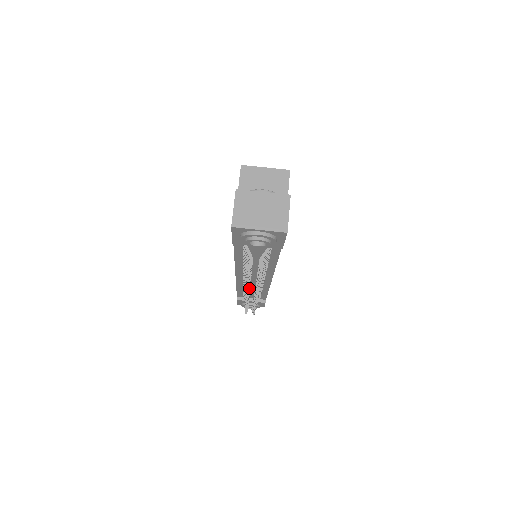
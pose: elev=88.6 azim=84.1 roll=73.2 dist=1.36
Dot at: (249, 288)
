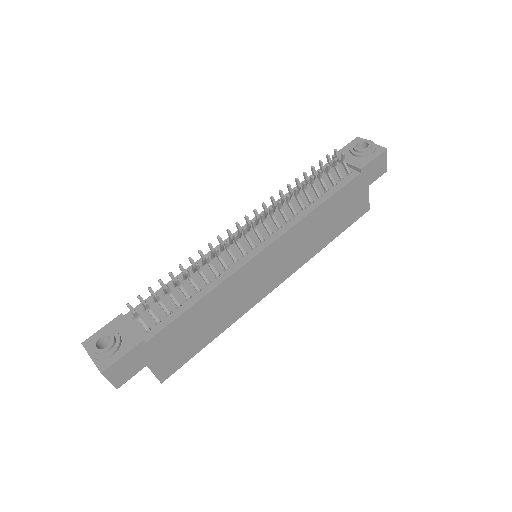
Dot at: occluded
